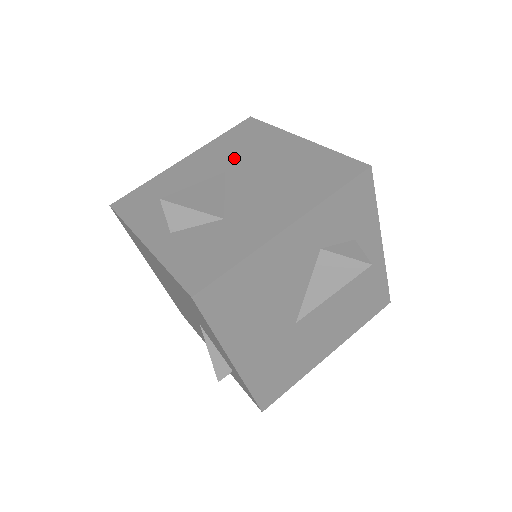
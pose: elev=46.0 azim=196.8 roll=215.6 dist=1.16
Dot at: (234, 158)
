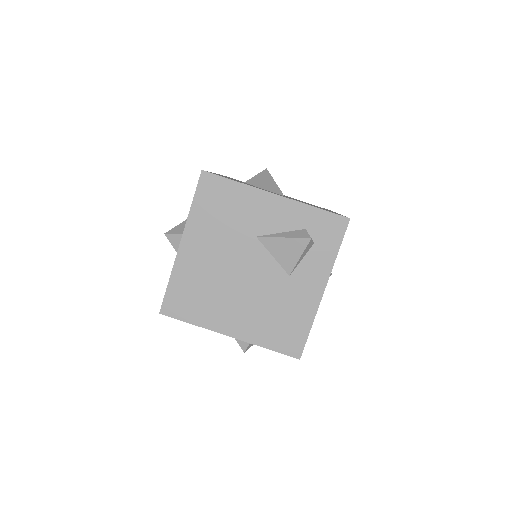
Dot at: occluded
